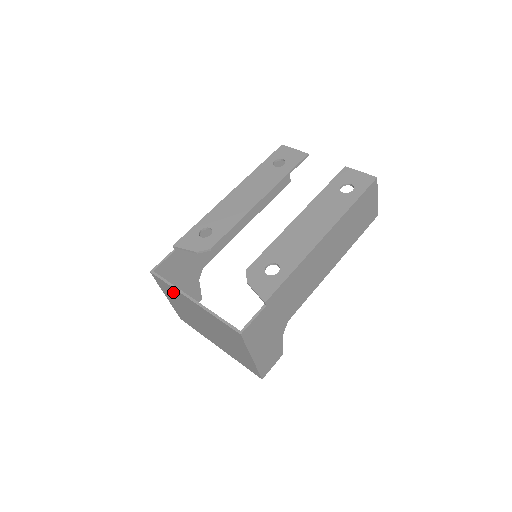
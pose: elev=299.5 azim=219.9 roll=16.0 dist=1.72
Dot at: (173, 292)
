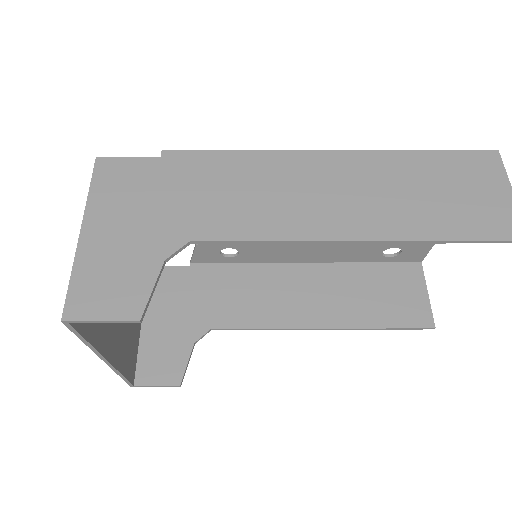
Dot at: occluded
